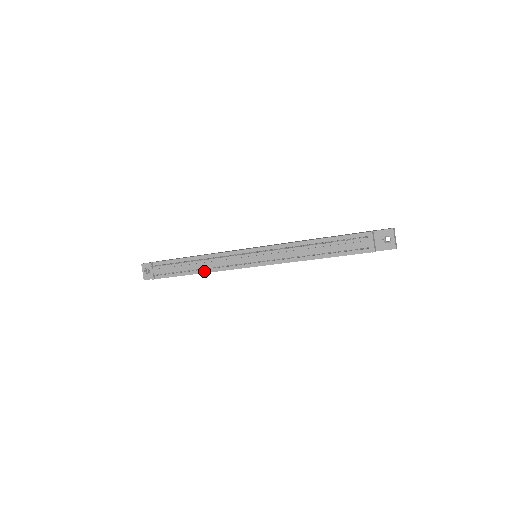
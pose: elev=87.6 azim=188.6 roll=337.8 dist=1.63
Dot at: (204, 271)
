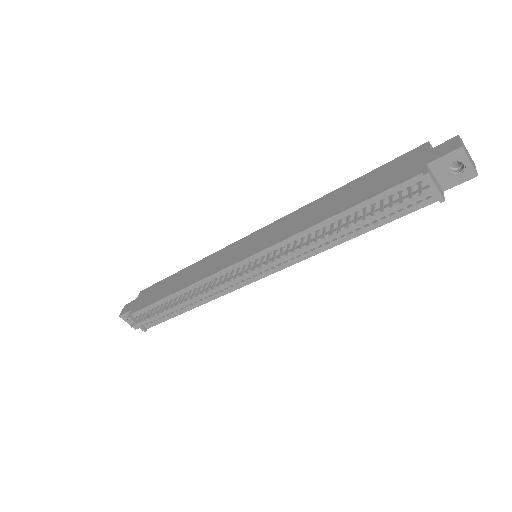
Dot at: (200, 303)
